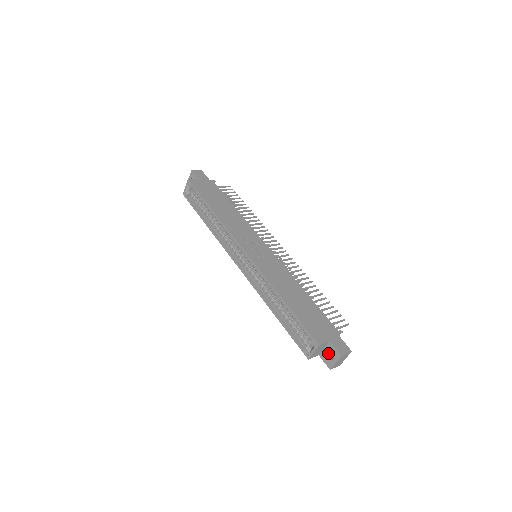
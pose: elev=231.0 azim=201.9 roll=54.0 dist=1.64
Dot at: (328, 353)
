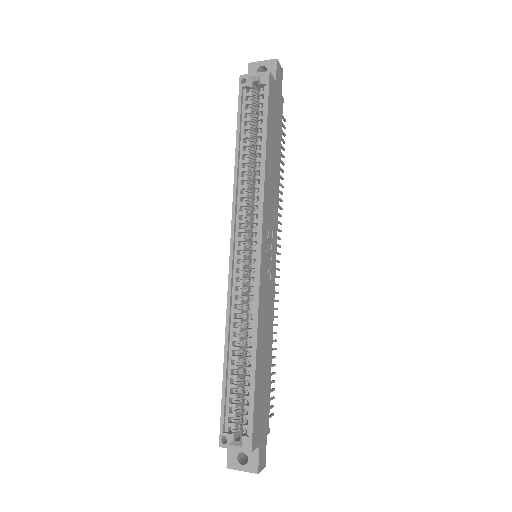
Dot at: (242, 451)
